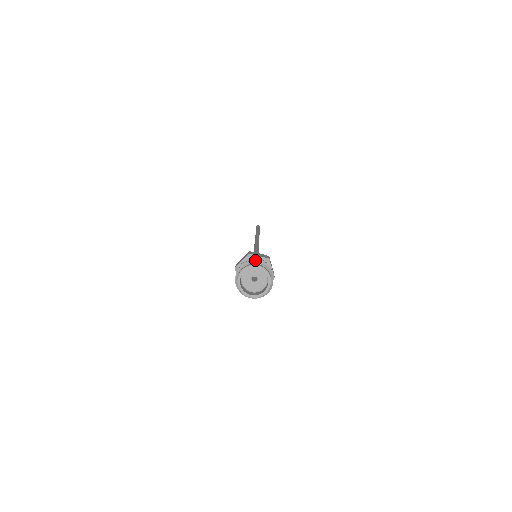
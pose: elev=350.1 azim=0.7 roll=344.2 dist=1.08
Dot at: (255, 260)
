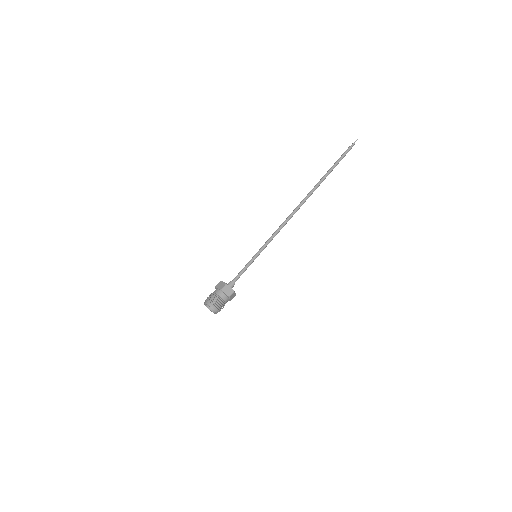
Dot at: (208, 297)
